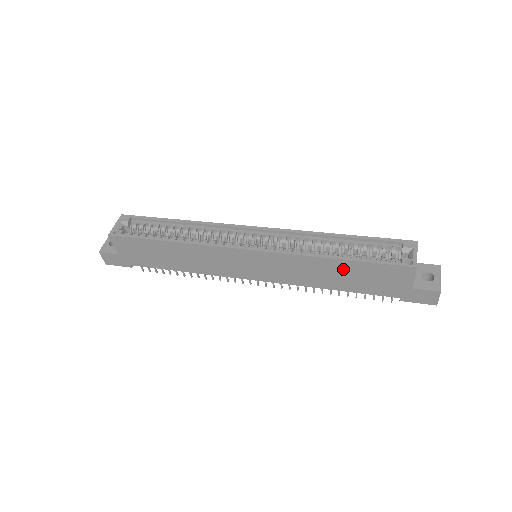
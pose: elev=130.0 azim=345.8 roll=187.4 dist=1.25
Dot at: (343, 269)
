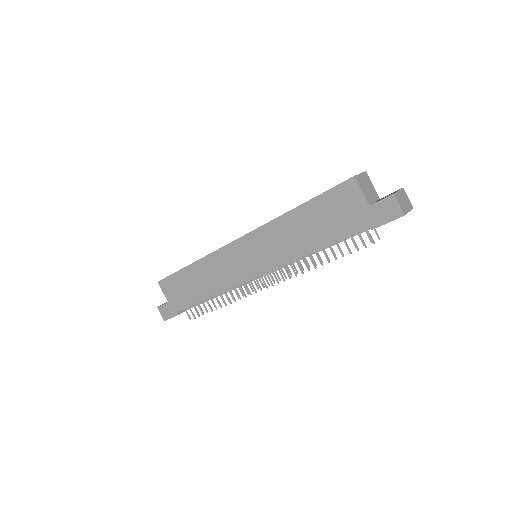
Dot at: (306, 217)
